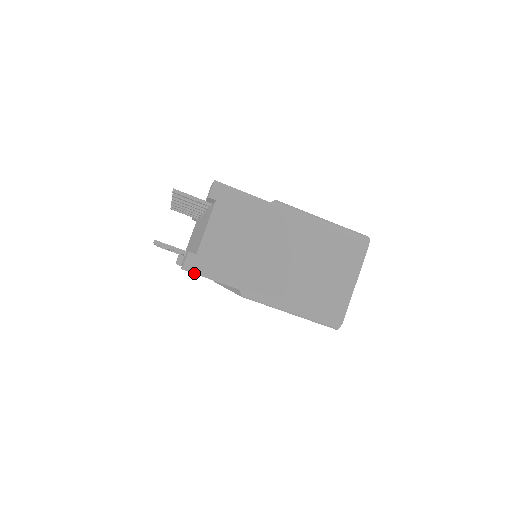
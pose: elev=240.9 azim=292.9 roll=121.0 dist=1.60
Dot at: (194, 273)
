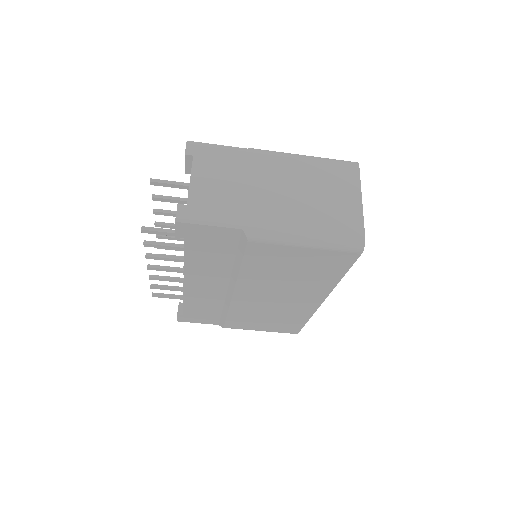
Dot at: (189, 223)
